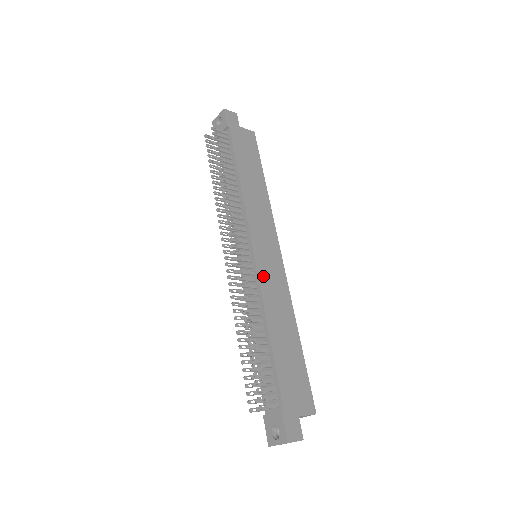
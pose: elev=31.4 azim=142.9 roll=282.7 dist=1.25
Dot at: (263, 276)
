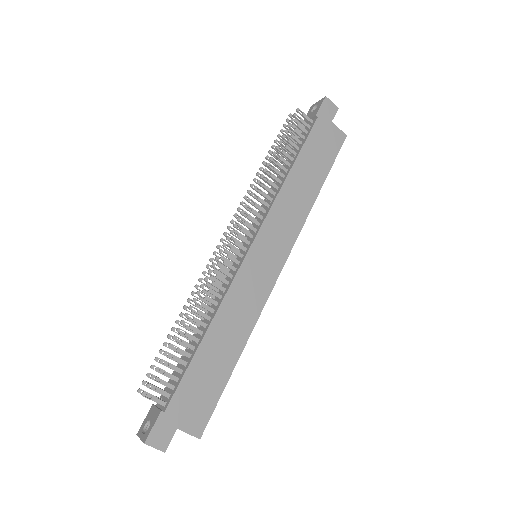
Dot at: (242, 278)
